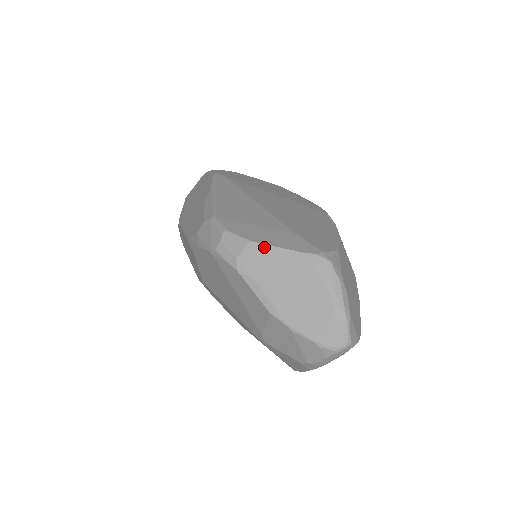
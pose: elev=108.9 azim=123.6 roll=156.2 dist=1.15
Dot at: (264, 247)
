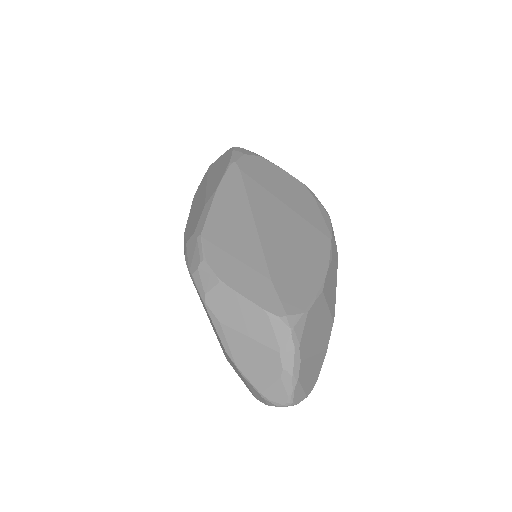
Dot at: (232, 292)
